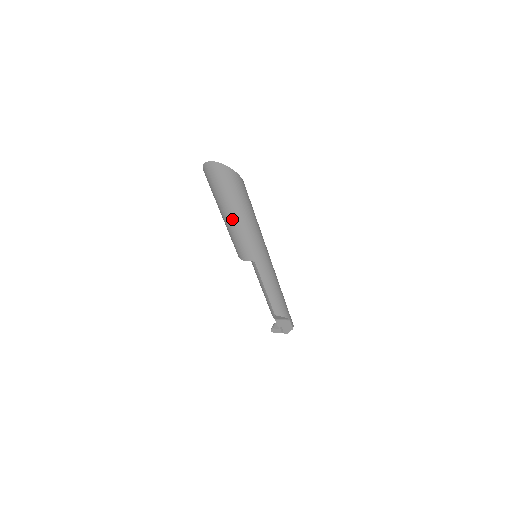
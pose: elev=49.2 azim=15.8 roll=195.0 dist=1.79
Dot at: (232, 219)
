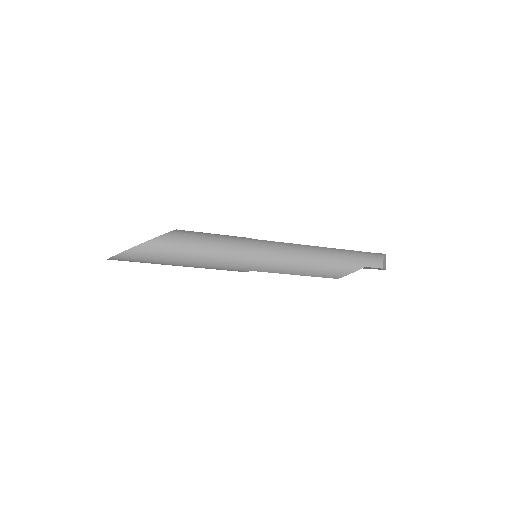
Dot at: (185, 266)
